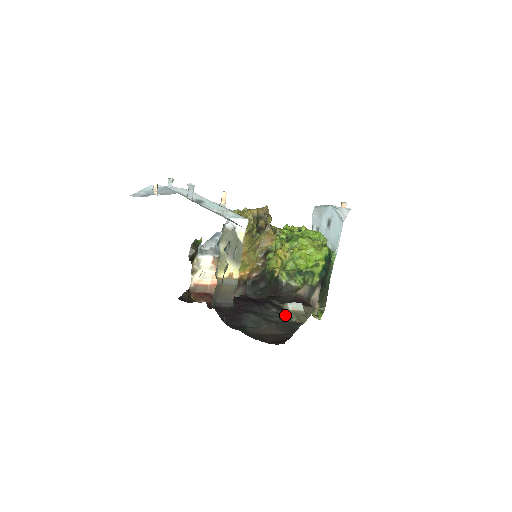
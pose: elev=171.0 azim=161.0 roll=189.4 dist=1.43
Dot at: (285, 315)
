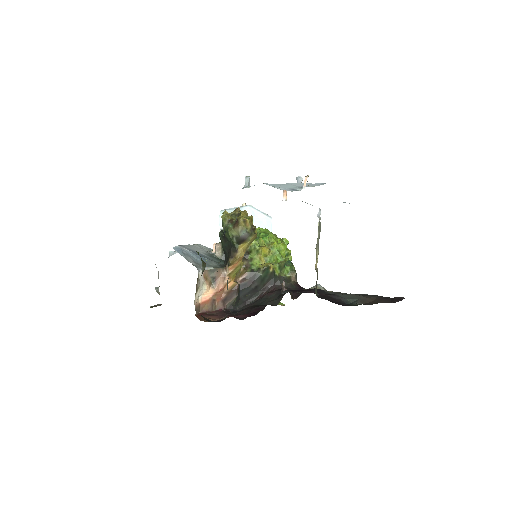
Dot at: occluded
